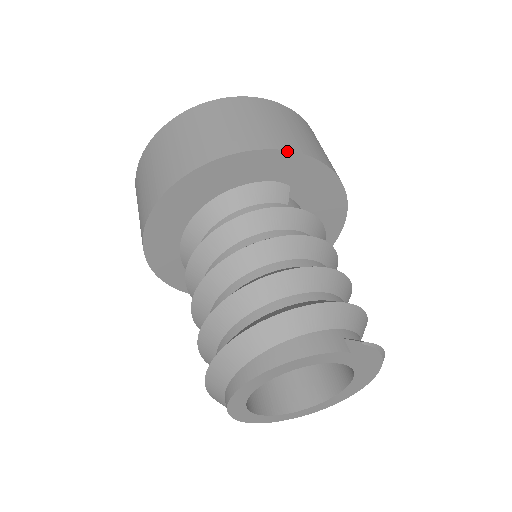
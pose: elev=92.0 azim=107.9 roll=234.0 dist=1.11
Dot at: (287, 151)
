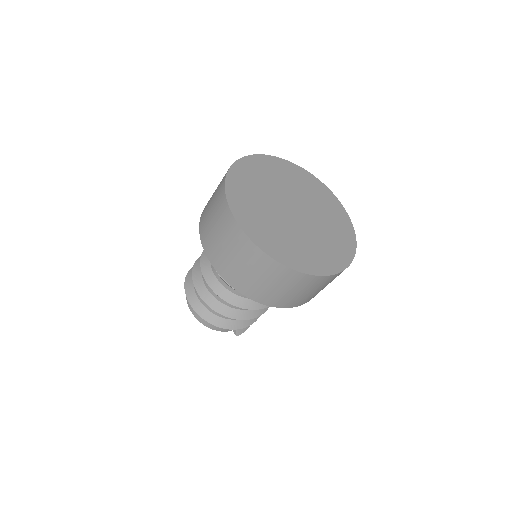
Dot at: occluded
